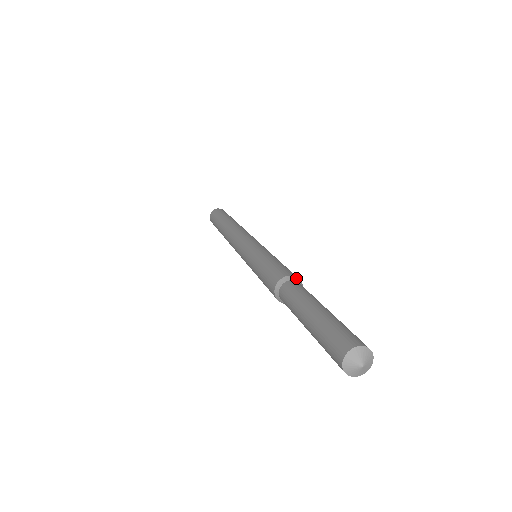
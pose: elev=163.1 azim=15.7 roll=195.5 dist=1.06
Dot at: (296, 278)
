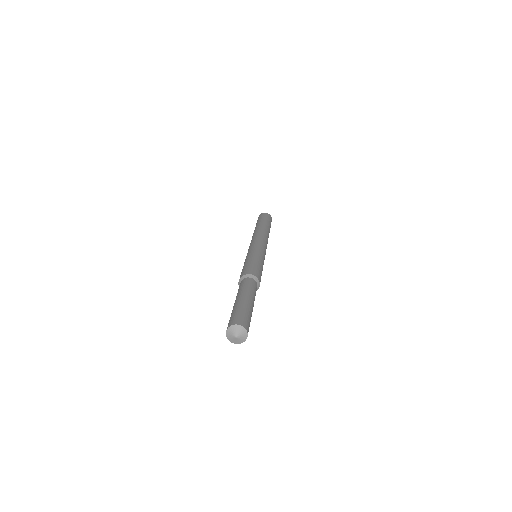
Dot at: (250, 275)
